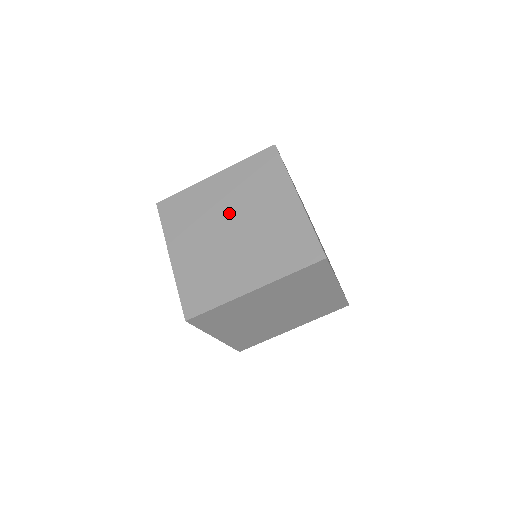
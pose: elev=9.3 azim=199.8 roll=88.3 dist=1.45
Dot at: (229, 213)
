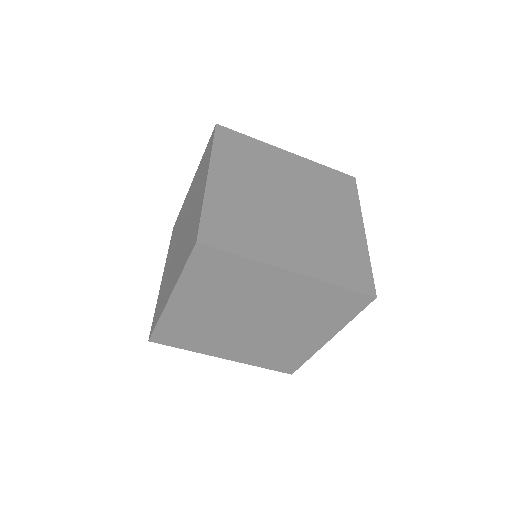
Dot at: (292, 190)
